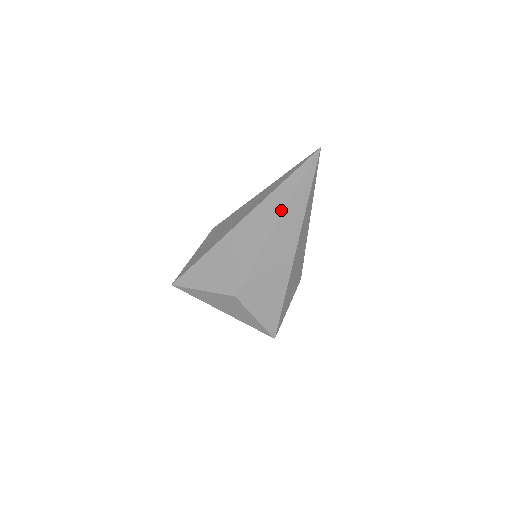
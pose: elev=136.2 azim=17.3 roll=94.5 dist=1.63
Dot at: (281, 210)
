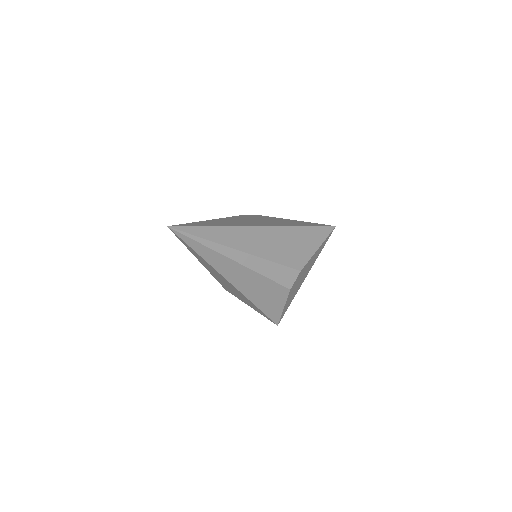
Dot at: occluded
